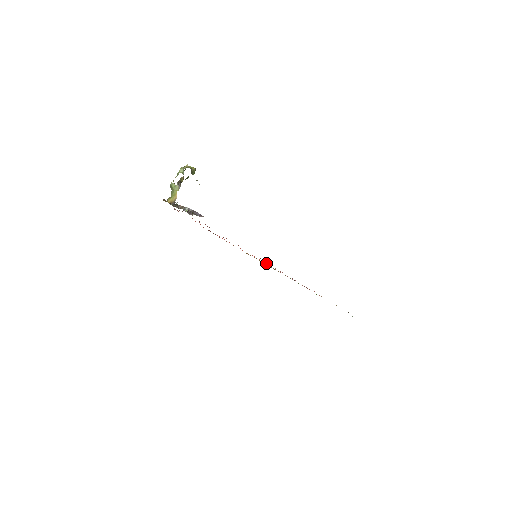
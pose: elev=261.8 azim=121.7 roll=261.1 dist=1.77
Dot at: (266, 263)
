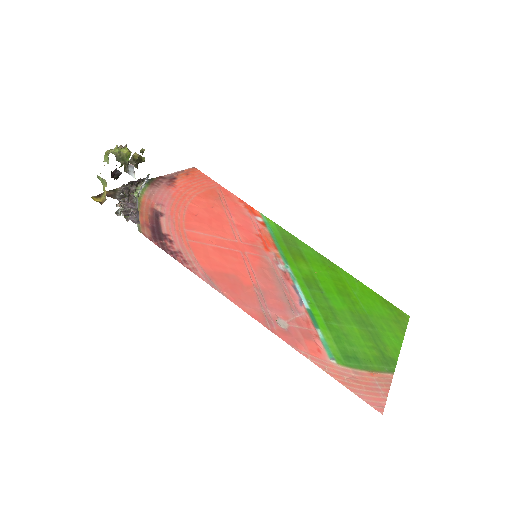
Dot at: (252, 278)
